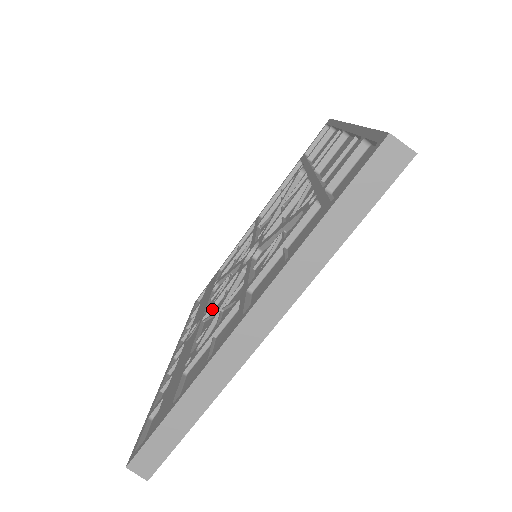
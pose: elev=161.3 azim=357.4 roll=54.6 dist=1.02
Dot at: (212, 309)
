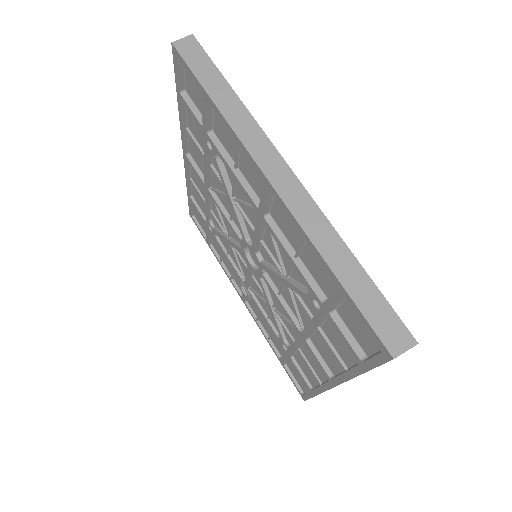
Dot at: (250, 284)
